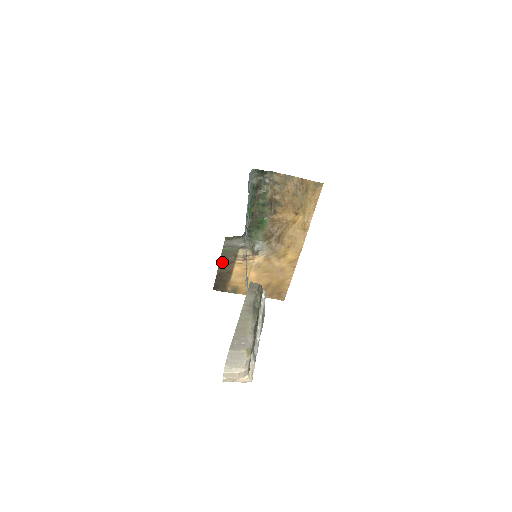
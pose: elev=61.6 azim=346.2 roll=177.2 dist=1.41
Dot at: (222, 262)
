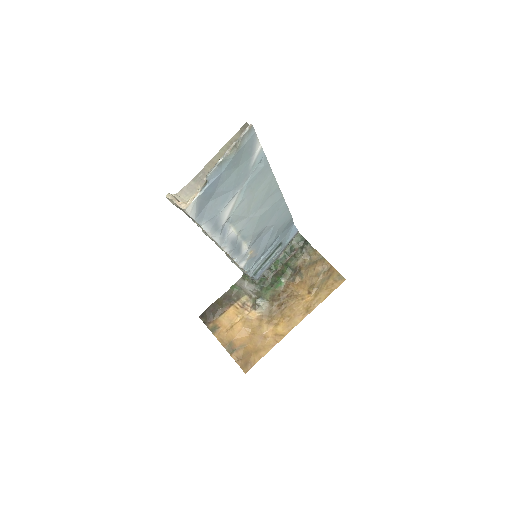
Dot at: (225, 296)
